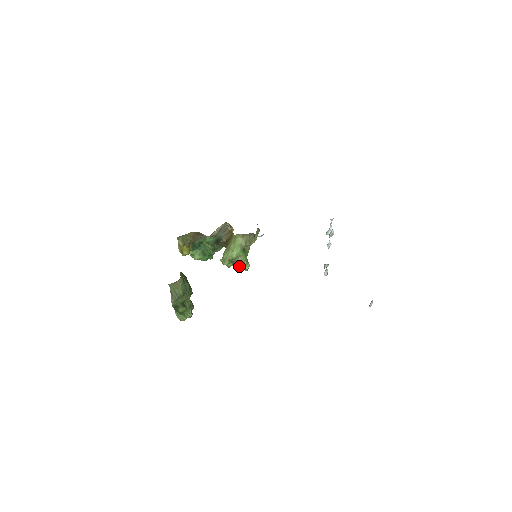
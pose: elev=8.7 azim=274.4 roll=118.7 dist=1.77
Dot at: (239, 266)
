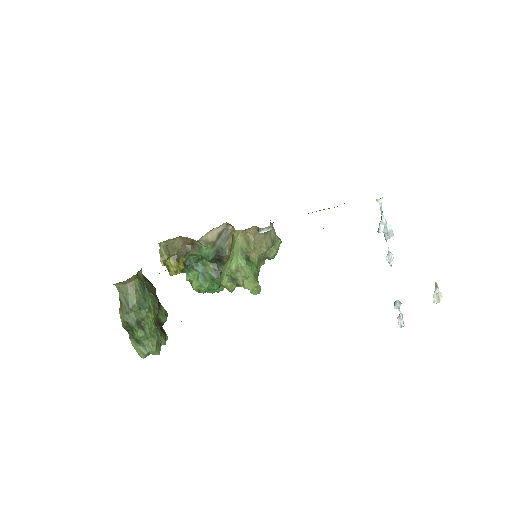
Dot at: (244, 287)
